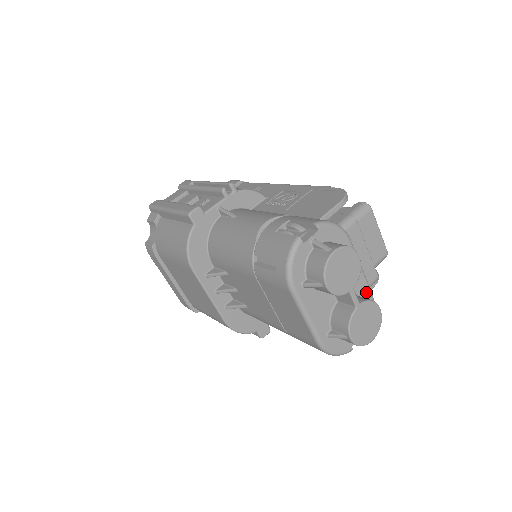
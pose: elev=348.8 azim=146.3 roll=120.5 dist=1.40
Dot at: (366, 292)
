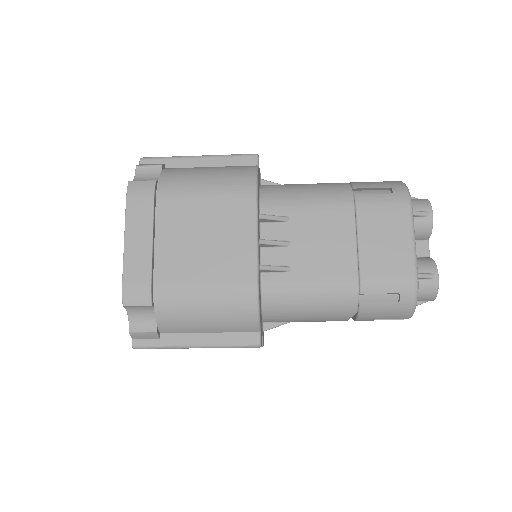
Dot at: occluded
